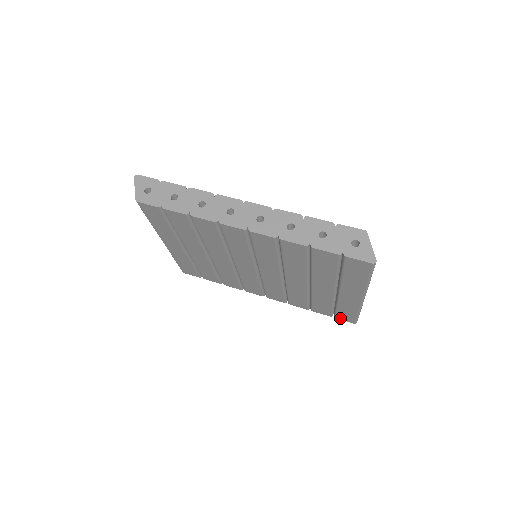
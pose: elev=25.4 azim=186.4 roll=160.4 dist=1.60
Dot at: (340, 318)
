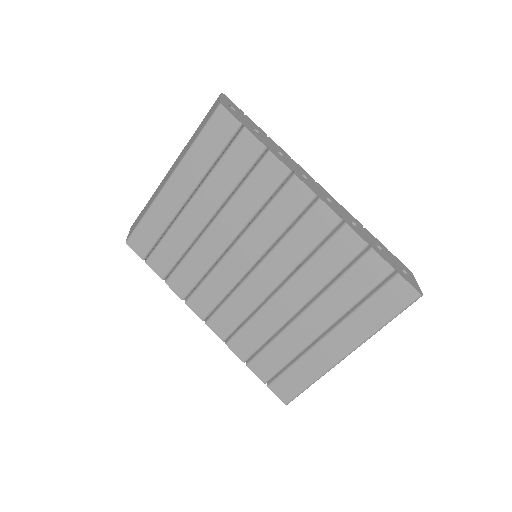
Dot at: (275, 389)
